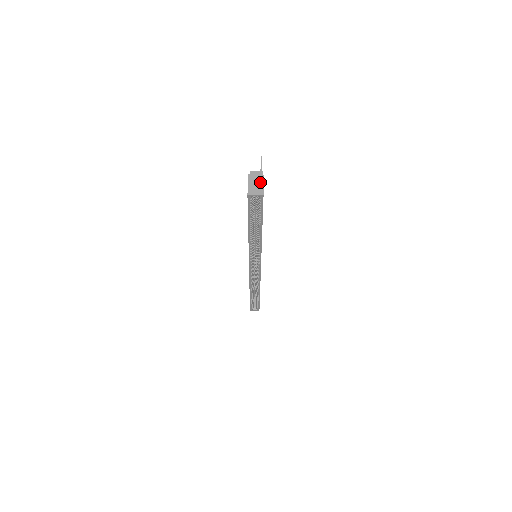
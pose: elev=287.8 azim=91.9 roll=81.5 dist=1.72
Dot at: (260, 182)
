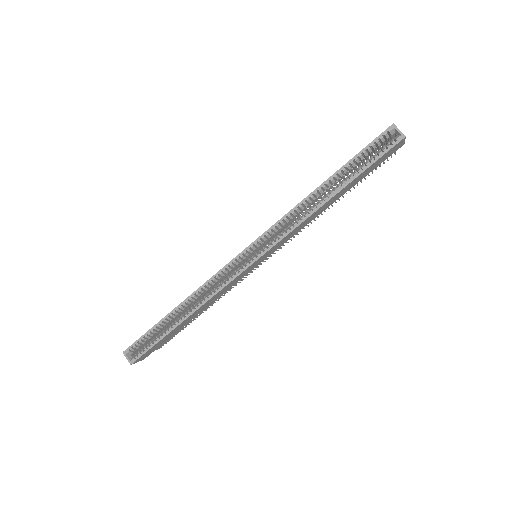
Dot at: occluded
